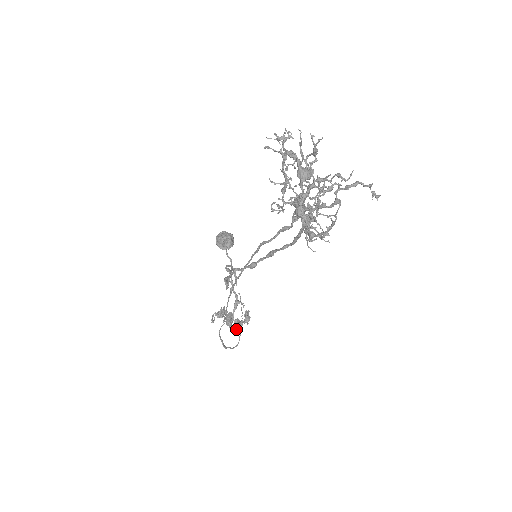
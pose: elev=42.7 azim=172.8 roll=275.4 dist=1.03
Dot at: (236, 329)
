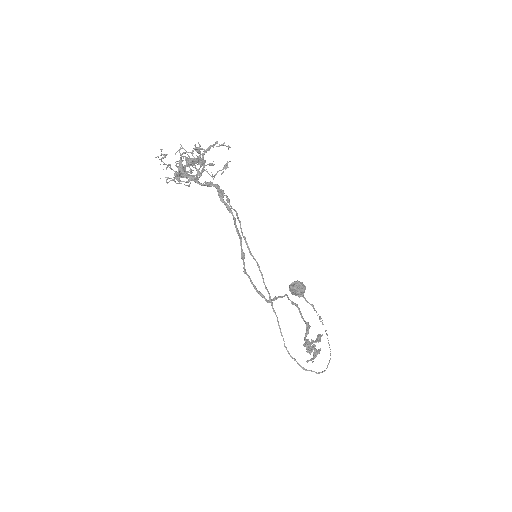
Dot at: (304, 346)
